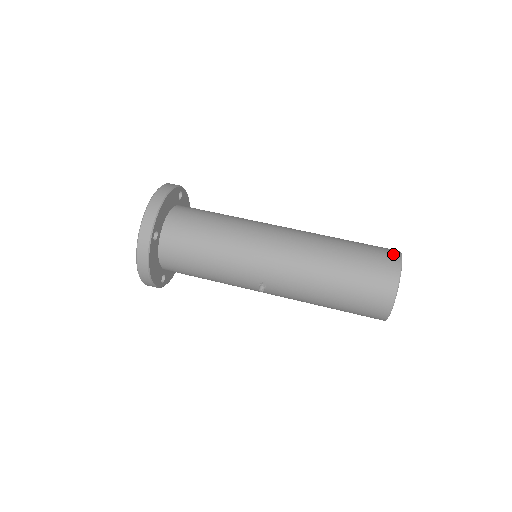
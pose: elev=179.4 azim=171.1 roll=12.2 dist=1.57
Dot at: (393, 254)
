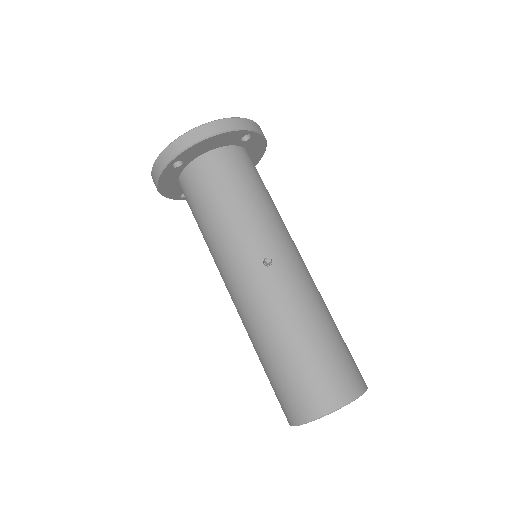
Dot at: occluded
